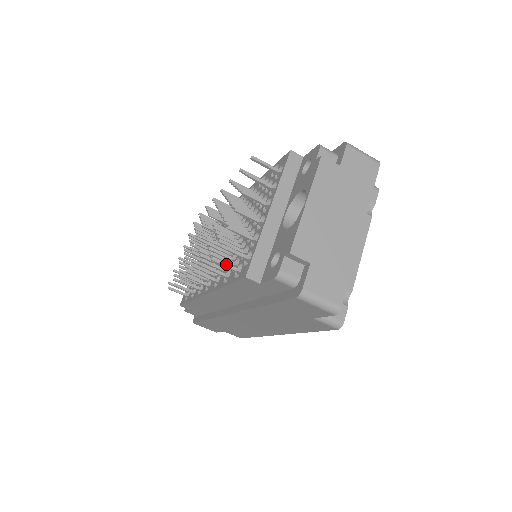
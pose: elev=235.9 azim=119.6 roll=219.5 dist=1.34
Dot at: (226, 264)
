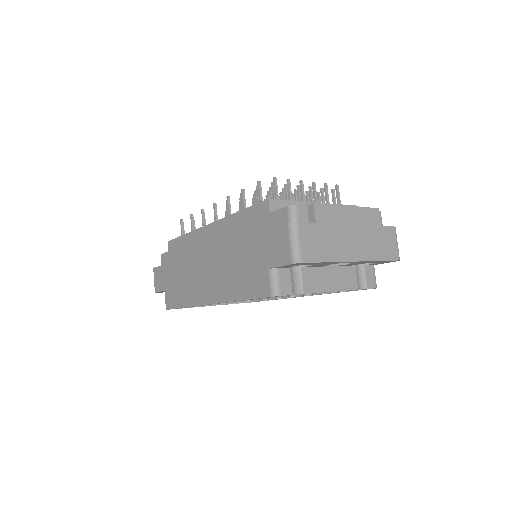
Dot at: (261, 193)
